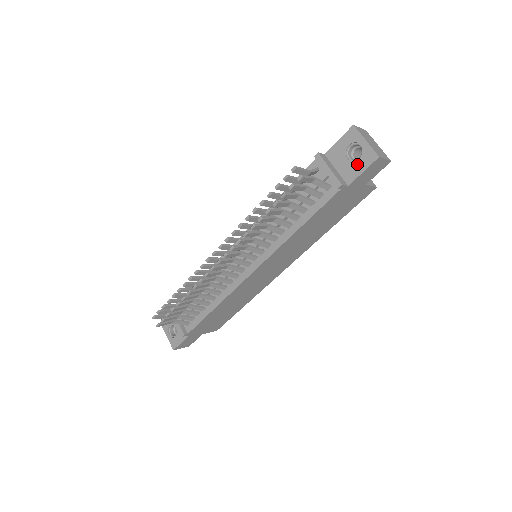
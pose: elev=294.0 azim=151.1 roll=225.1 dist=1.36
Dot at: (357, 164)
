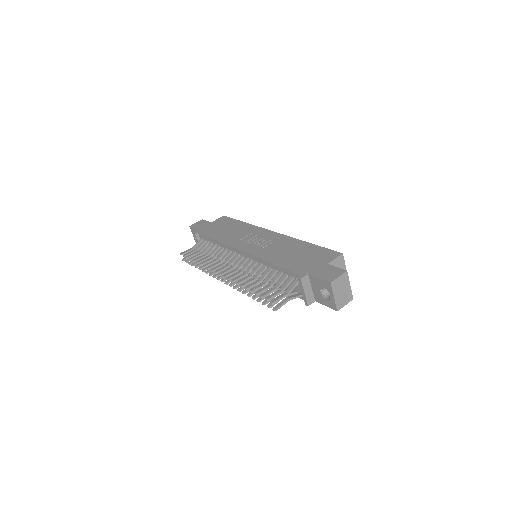
Dot at: (324, 300)
